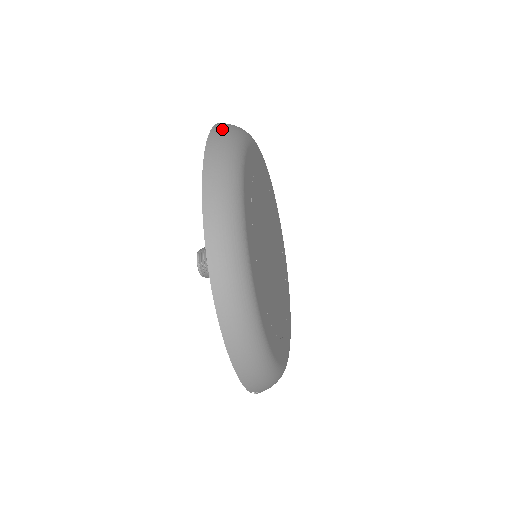
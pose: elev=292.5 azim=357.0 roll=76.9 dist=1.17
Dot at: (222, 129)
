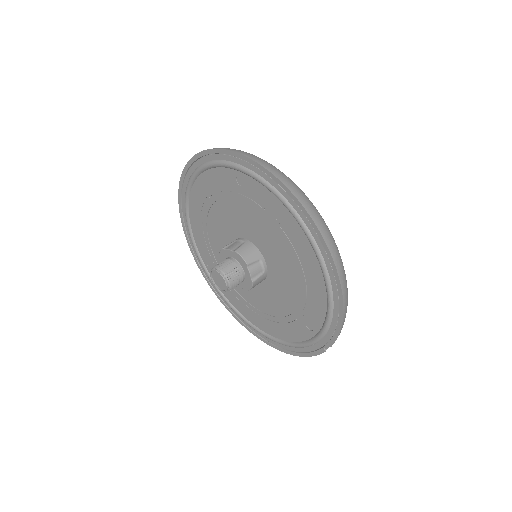
Dot at: (231, 149)
